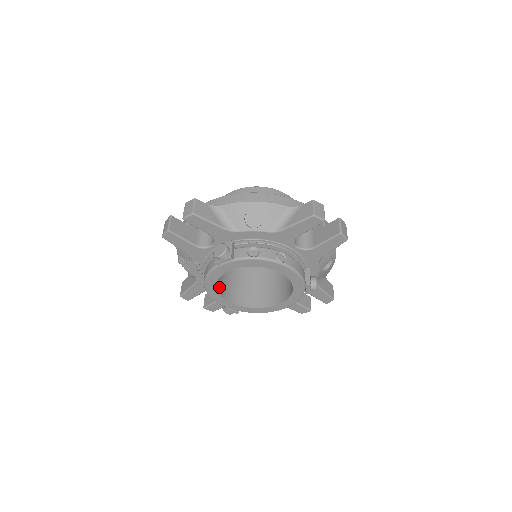
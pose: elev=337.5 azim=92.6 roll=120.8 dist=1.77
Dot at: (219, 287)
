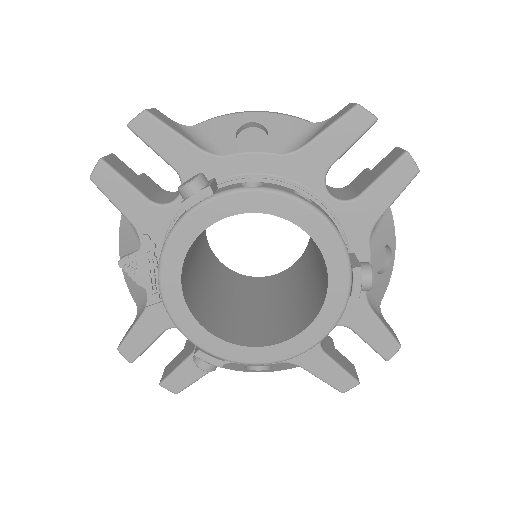
Dot at: (187, 296)
